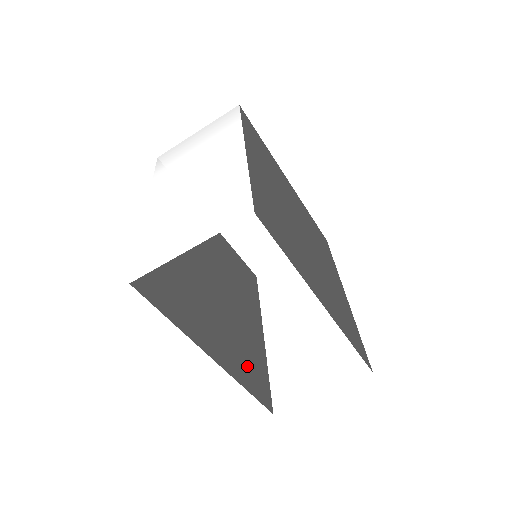
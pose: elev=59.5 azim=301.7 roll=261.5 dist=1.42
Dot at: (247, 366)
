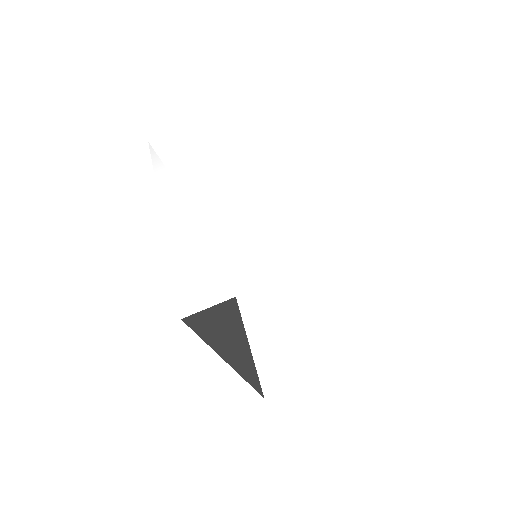
Dot at: (244, 359)
